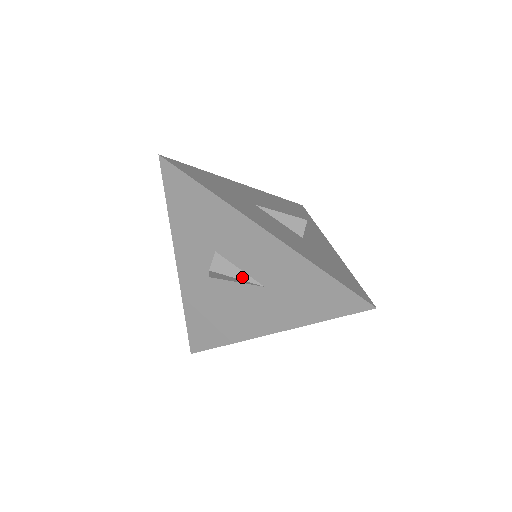
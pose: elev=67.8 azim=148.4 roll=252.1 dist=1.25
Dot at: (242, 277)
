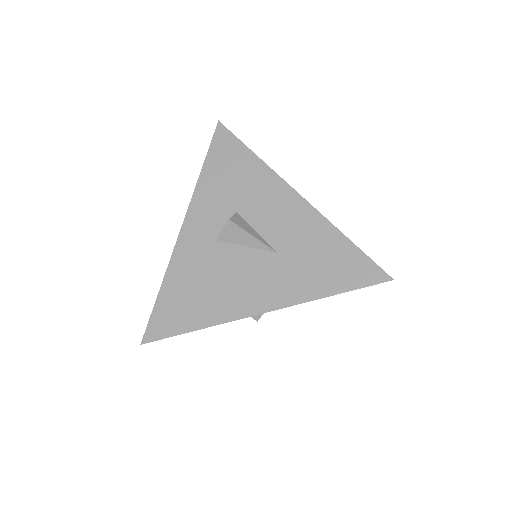
Dot at: (258, 238)
